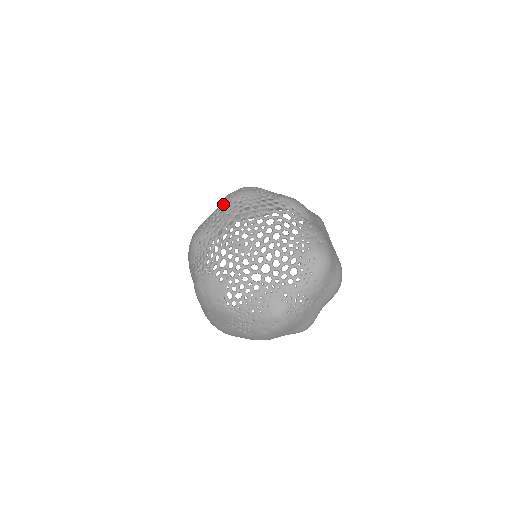
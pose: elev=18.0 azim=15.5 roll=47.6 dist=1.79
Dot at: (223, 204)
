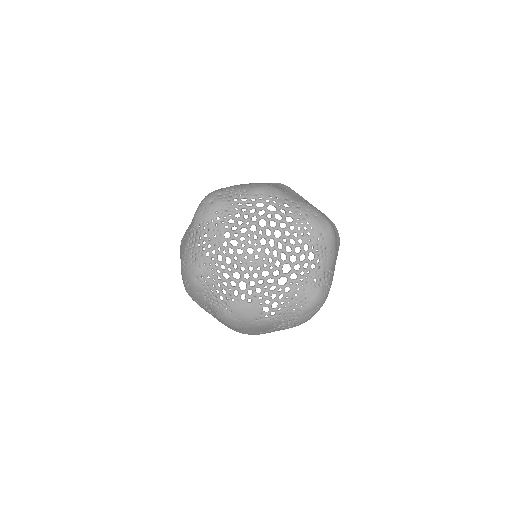
Dot at: (200, 228)
